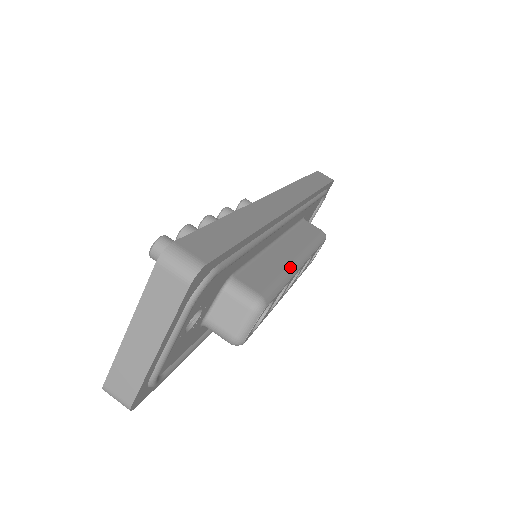
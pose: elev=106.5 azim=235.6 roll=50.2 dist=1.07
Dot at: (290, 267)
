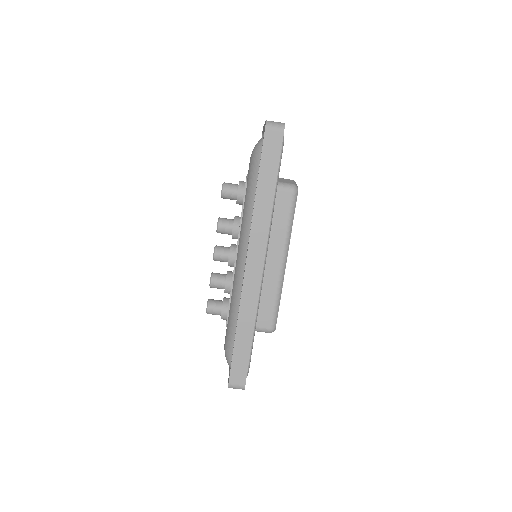
Dot at: (279, 283)
